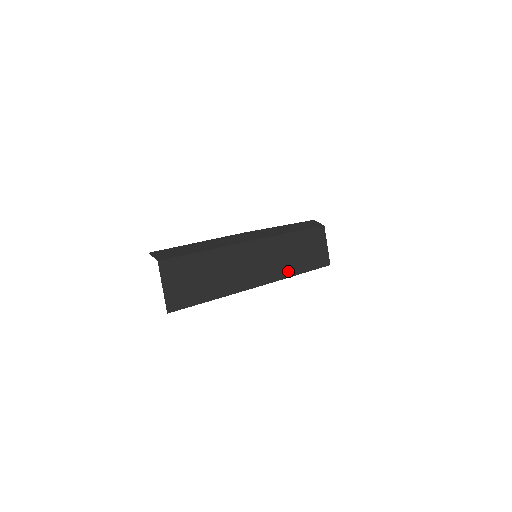
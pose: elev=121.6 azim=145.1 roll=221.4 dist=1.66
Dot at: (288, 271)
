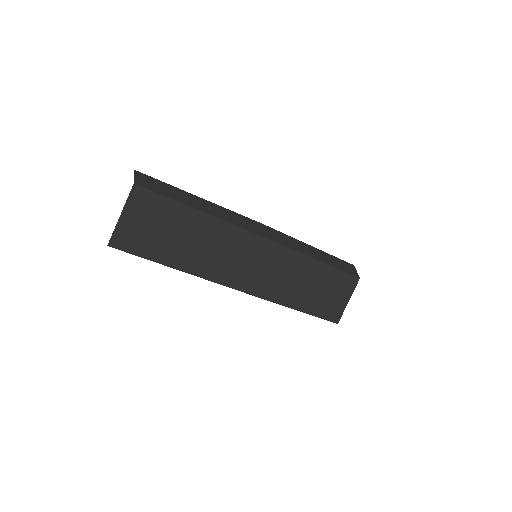
Dot at: (283, 297)
